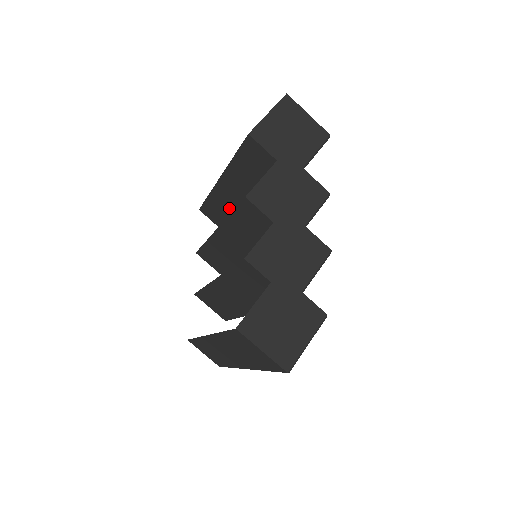
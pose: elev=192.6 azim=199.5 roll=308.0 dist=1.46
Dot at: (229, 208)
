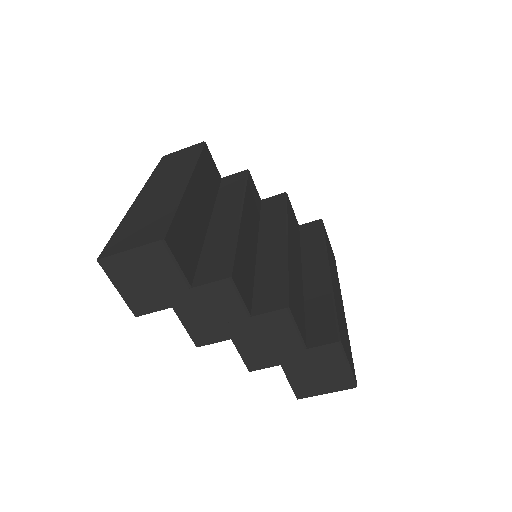
Dot at: occluded
